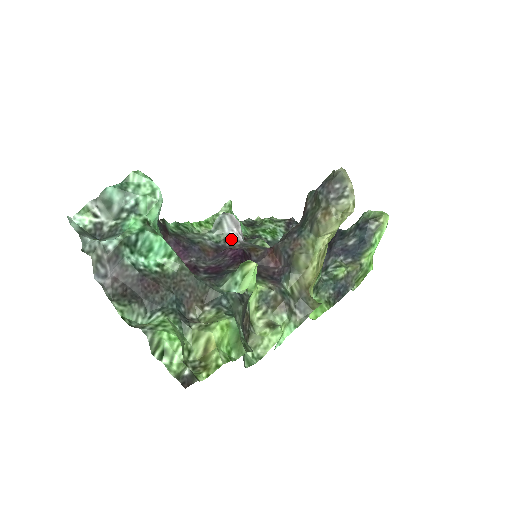
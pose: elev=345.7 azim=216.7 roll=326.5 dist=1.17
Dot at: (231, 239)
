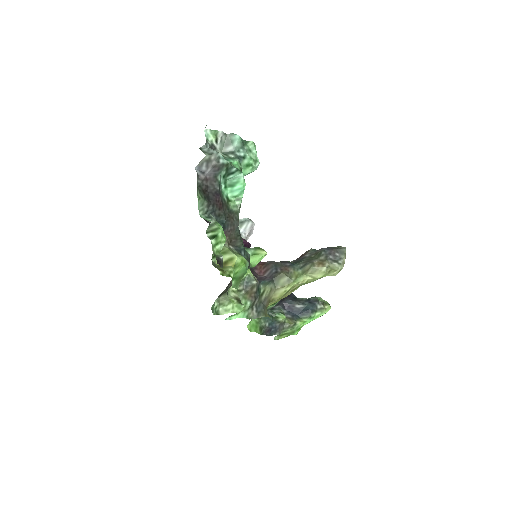
Dot at: occluded
